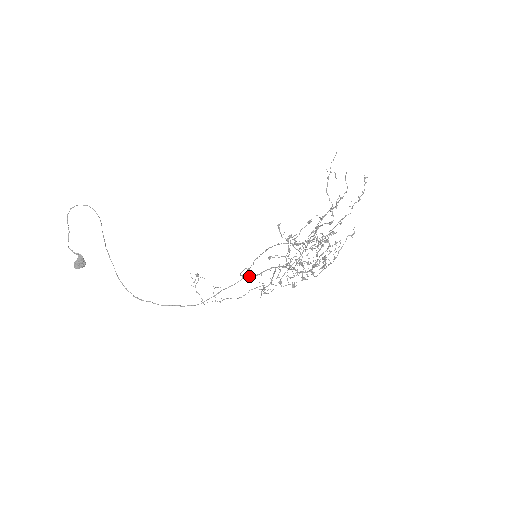
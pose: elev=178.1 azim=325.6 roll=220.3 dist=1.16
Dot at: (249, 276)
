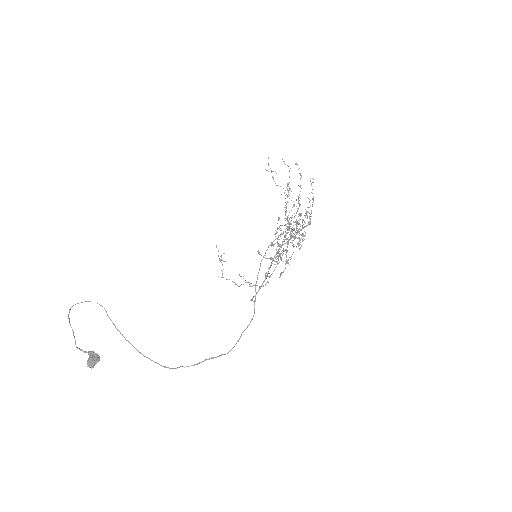
Dot at: (259, 289)
